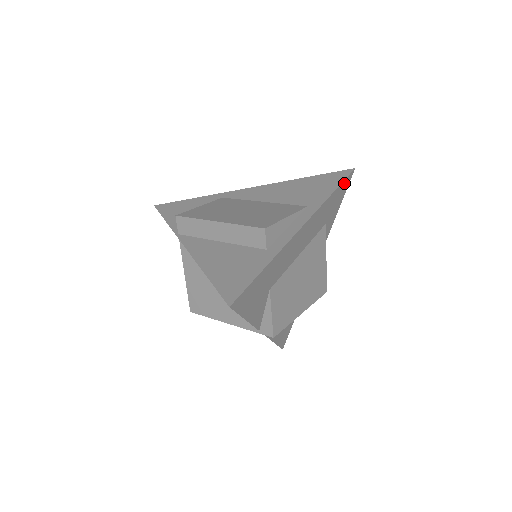
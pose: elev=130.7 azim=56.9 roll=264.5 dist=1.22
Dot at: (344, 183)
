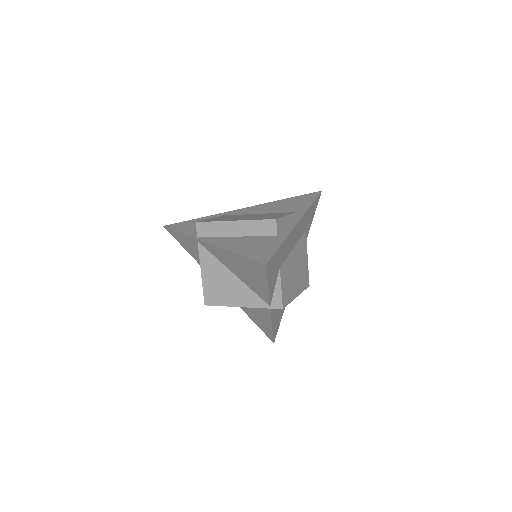
Dot at: (316, 200)
